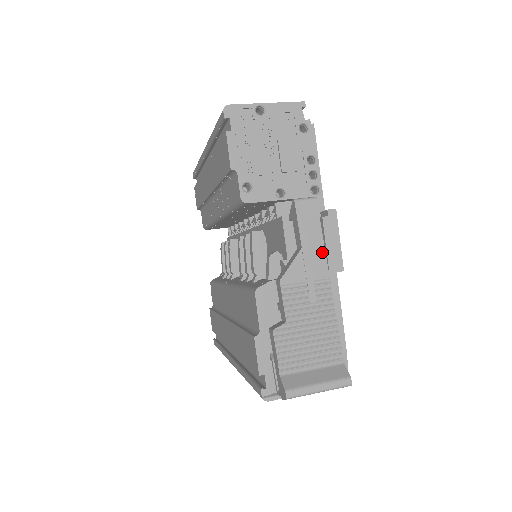
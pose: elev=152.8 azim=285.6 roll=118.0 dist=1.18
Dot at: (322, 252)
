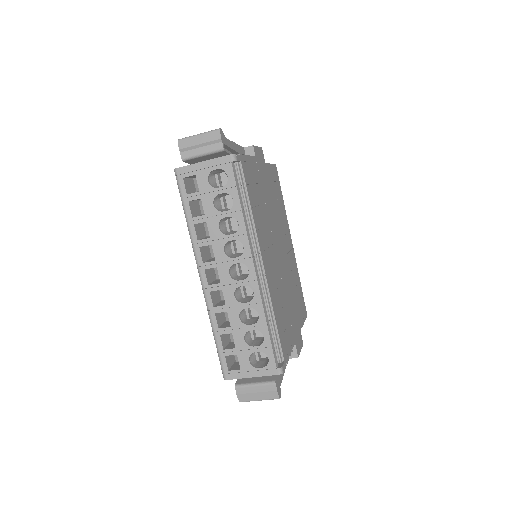
Dot at: occluded
